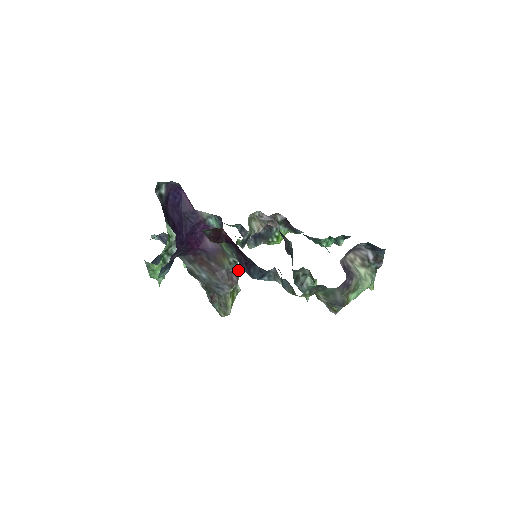
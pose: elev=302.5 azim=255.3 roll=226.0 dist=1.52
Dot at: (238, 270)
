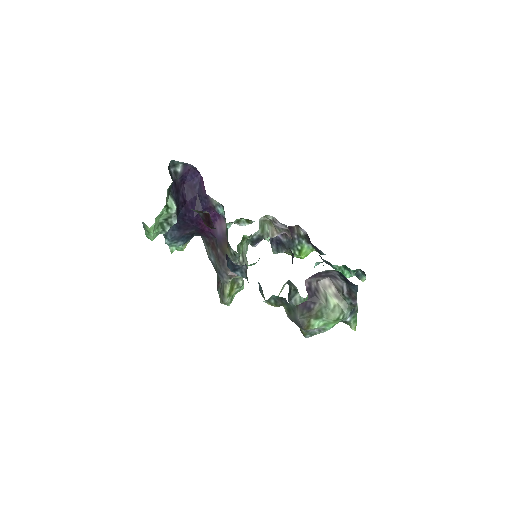
Dot at: occluded
